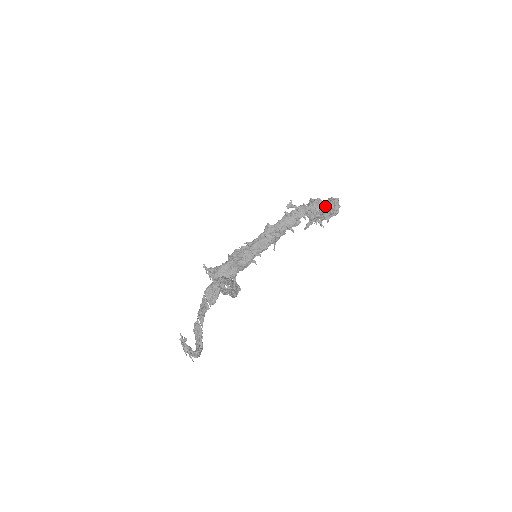
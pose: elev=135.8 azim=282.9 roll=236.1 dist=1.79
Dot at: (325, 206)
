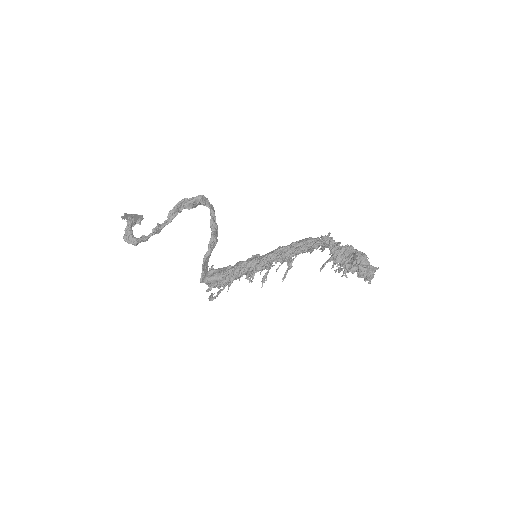
Dot at: (353, 247)
